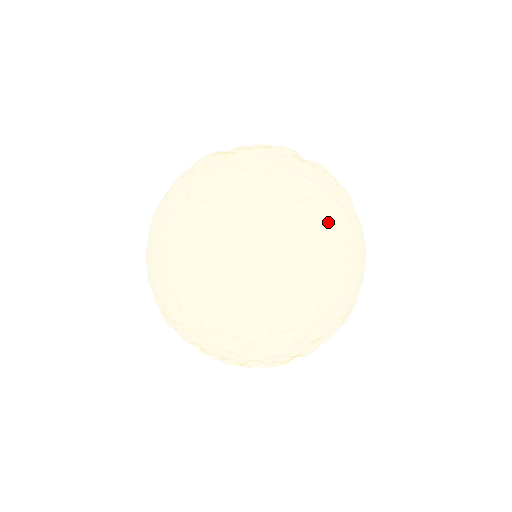
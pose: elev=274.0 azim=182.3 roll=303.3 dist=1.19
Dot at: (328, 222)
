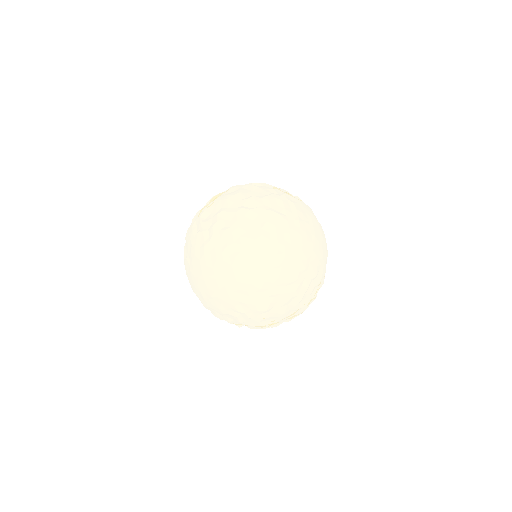
Dot at: (241, 257)
